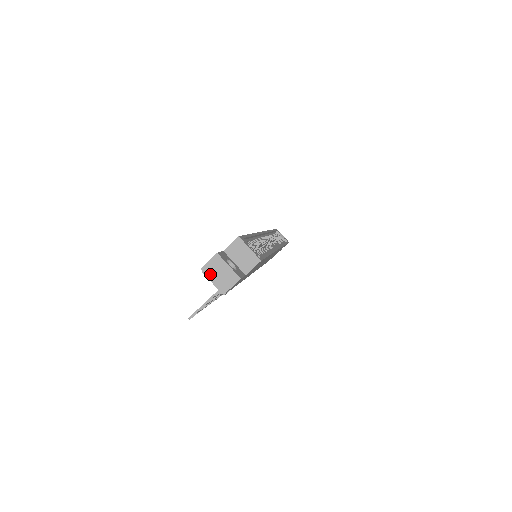
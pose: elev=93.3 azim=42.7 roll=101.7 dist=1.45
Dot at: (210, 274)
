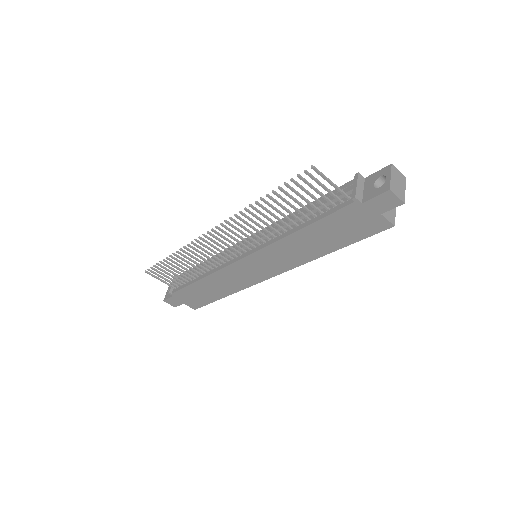
Dot at: (393, 173)
